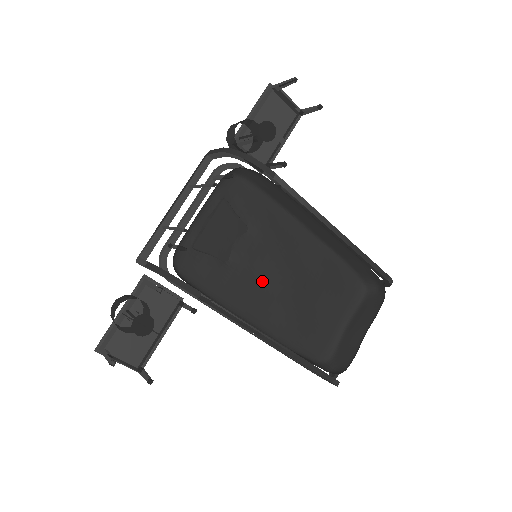
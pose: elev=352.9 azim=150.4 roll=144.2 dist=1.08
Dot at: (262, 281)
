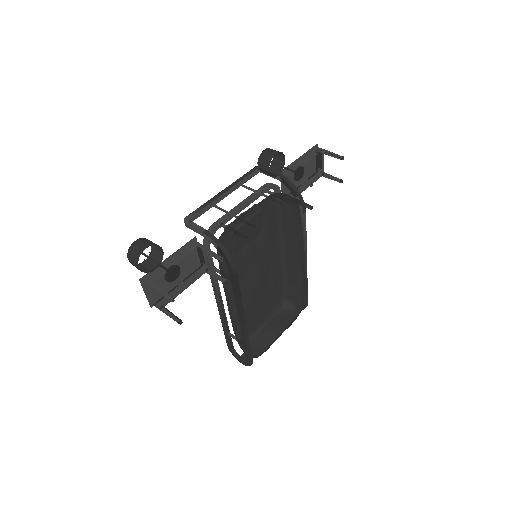
Dot at: (247, 274)
